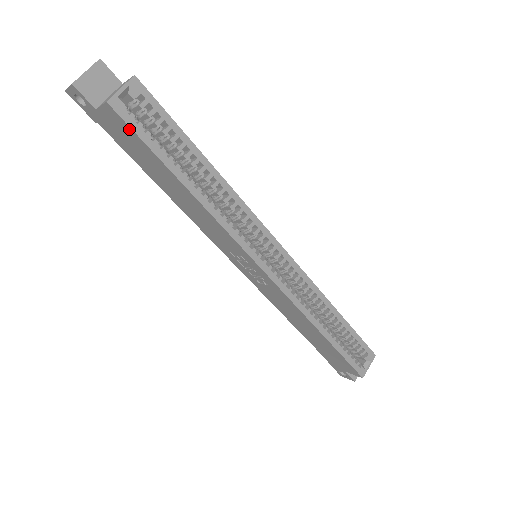
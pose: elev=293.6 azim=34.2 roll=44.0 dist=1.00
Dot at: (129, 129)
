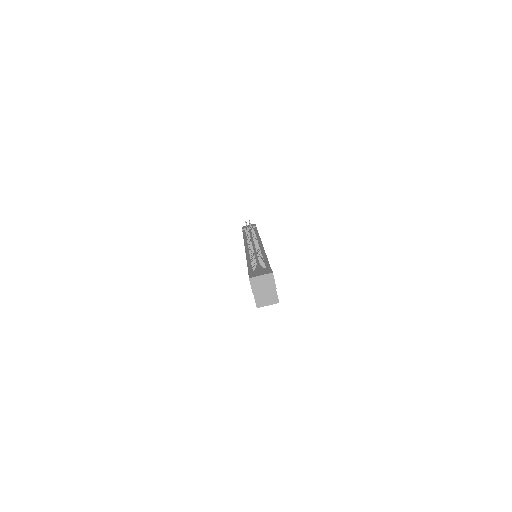
Dot at: occluded
